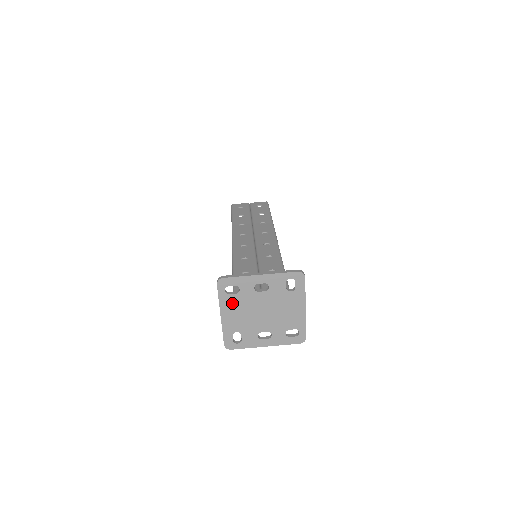
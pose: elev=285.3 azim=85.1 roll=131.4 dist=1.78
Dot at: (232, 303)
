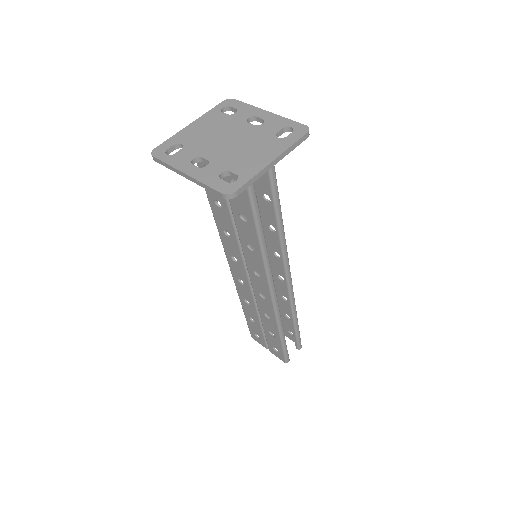
Dot at: (214, 120)
